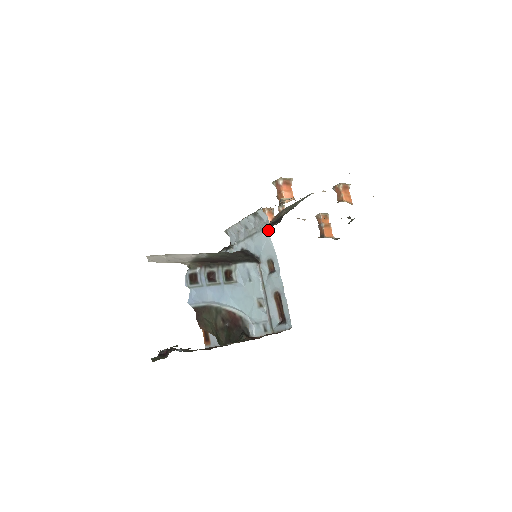
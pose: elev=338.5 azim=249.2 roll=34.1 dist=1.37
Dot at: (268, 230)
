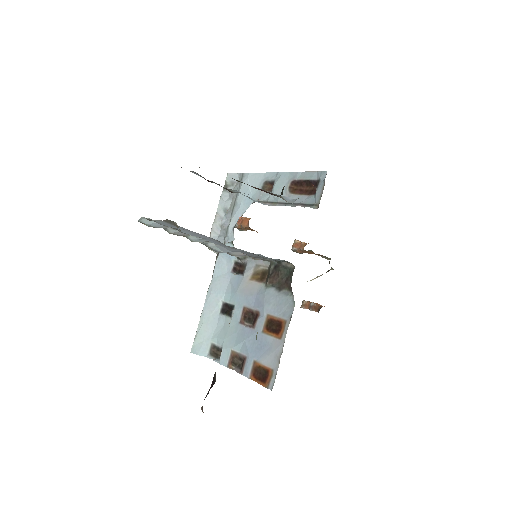
Dot at: (244, 174)
